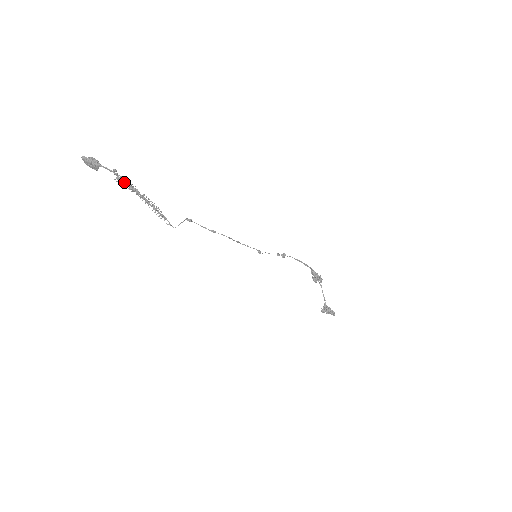
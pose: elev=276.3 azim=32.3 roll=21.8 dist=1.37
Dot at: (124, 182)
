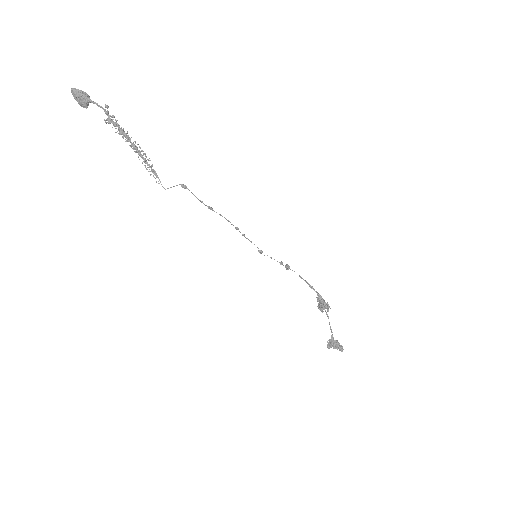
Dot at: (115, 124)
